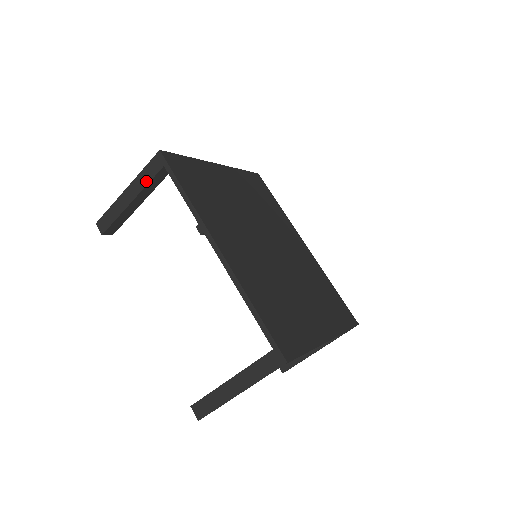
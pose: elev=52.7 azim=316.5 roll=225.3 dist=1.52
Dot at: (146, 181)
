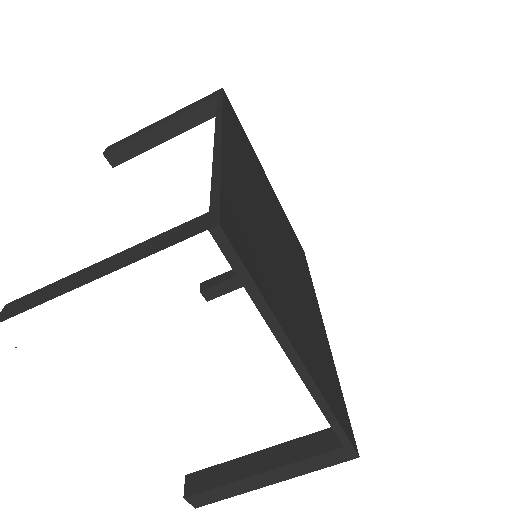
Dot at: (189, 108)
